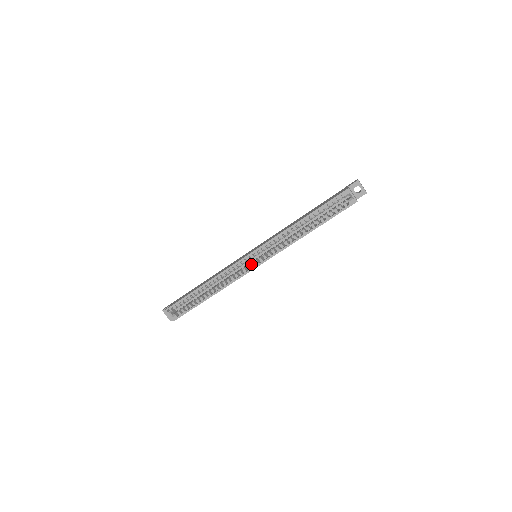
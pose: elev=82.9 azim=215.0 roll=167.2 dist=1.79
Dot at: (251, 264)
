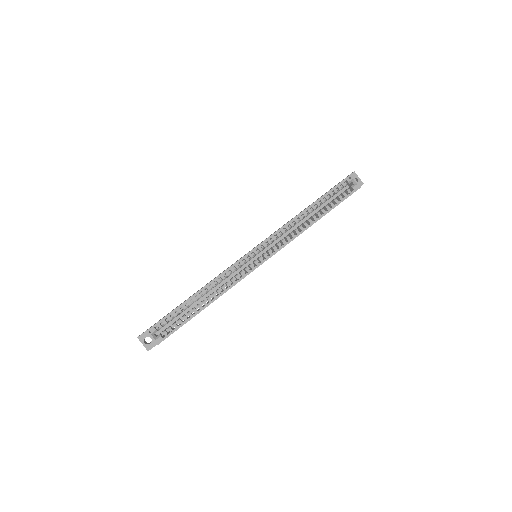
Dot at: (255, 261)
